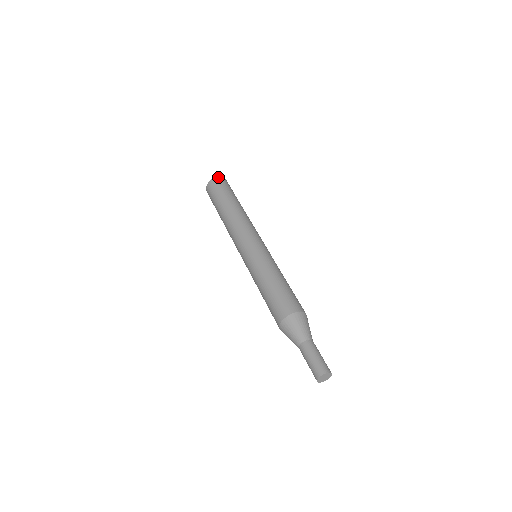
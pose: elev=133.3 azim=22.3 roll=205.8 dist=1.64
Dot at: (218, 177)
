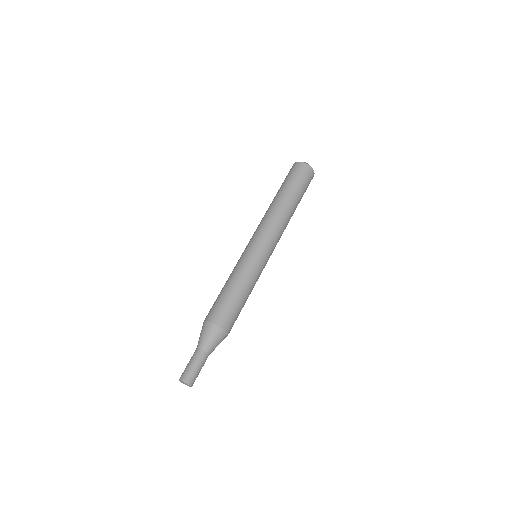
Dot at: (303, 162)
